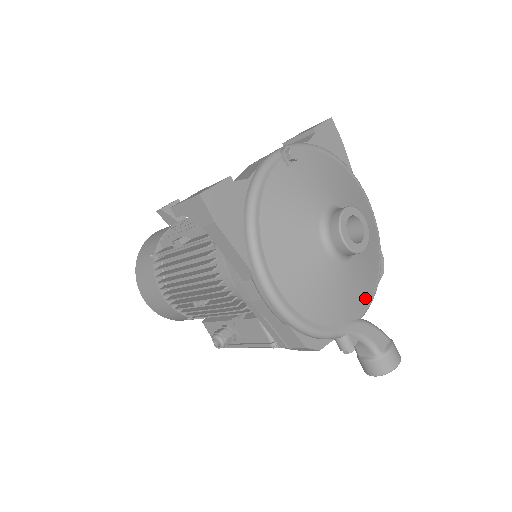
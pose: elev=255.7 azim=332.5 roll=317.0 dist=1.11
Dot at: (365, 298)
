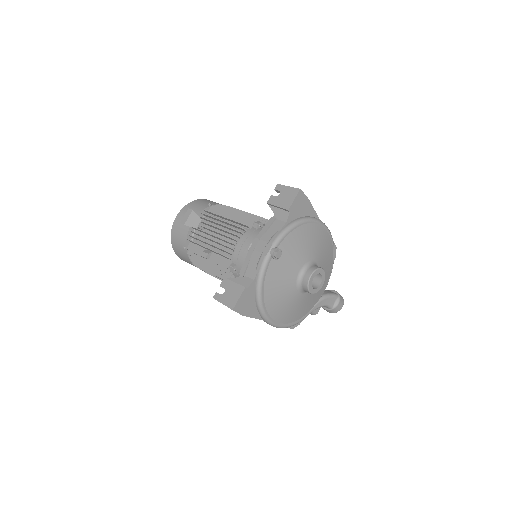
Dot at: (324, 287)
